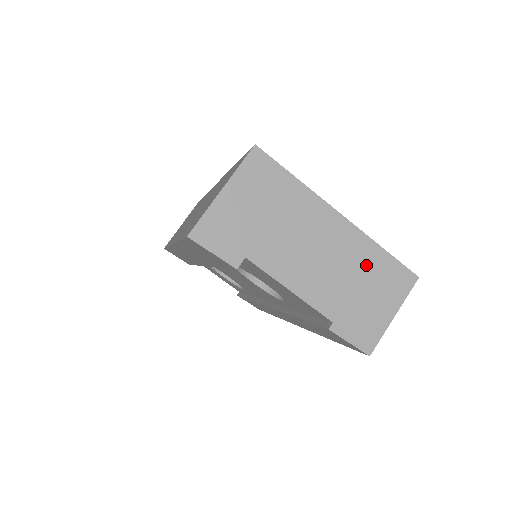
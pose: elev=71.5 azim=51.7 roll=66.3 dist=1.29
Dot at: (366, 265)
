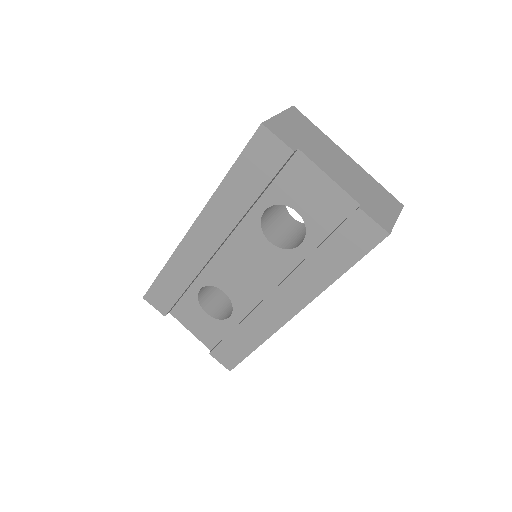
Dot at: (371, 185)
